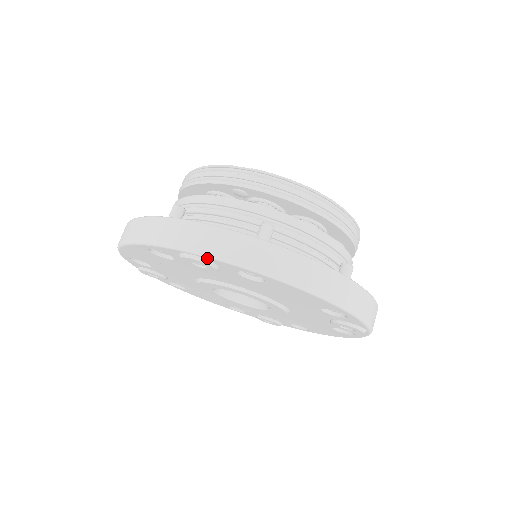
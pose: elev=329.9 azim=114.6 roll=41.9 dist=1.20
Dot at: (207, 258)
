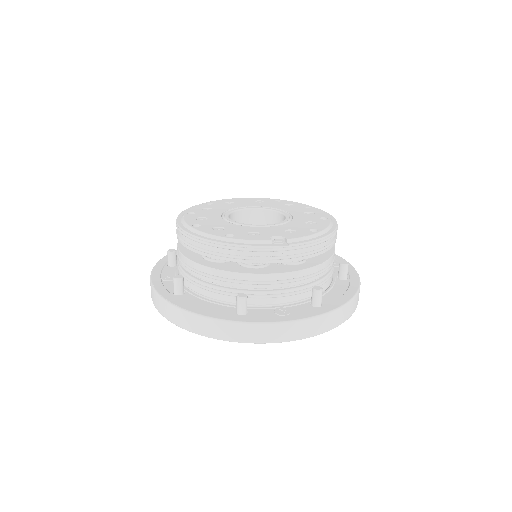
Dot at: (298, 339)
